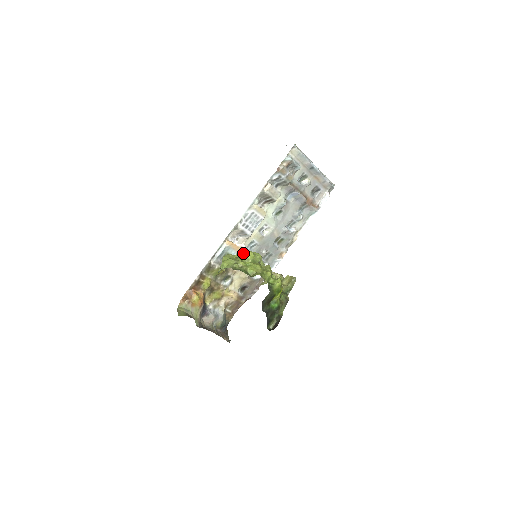
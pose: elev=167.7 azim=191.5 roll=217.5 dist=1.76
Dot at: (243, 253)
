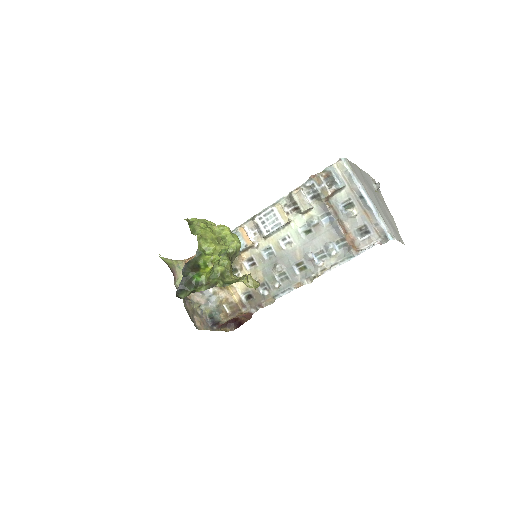
Dot at: (221, 226)
